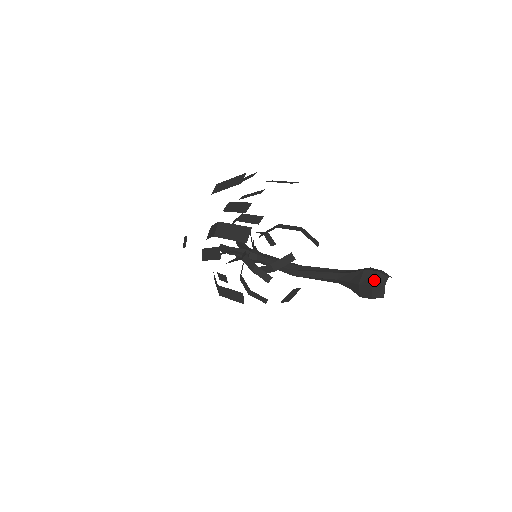
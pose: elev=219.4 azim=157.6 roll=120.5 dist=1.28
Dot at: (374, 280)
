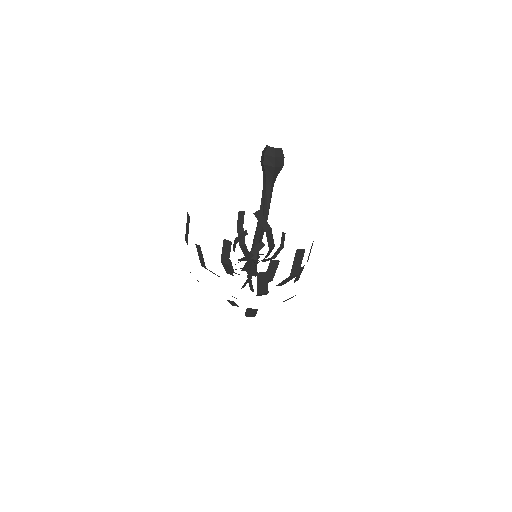
Dot at: (263, 153)
